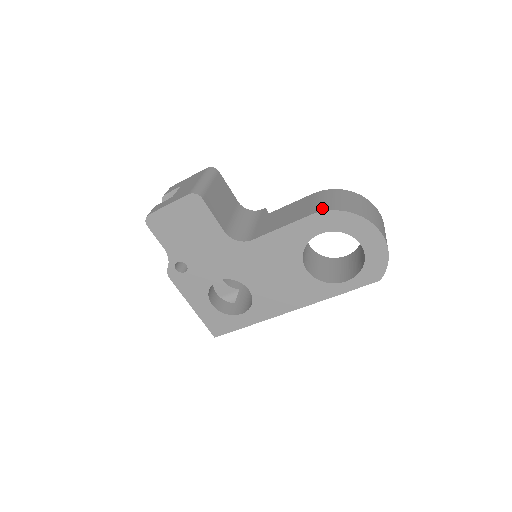
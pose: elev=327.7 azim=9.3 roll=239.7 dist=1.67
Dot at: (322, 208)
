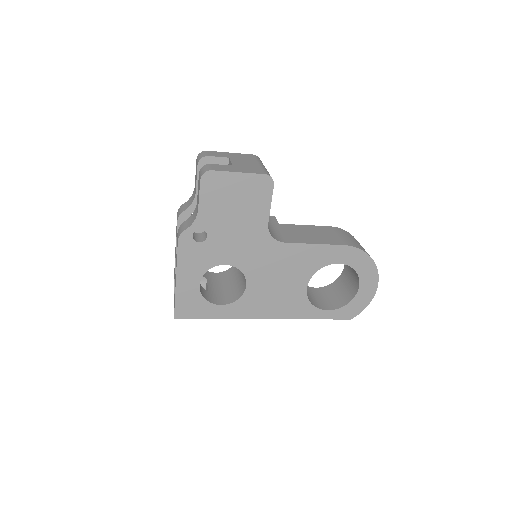
Dot at: (352, 244)
